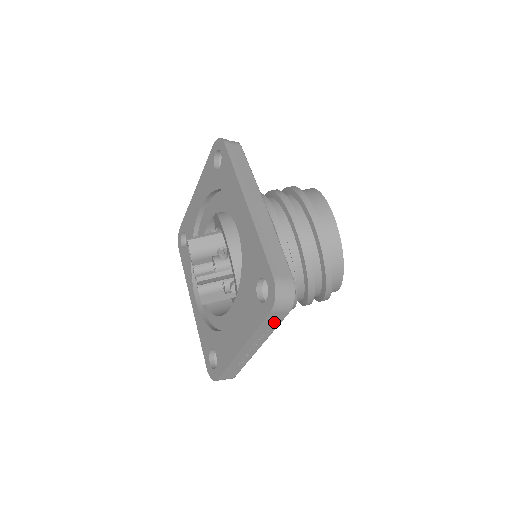
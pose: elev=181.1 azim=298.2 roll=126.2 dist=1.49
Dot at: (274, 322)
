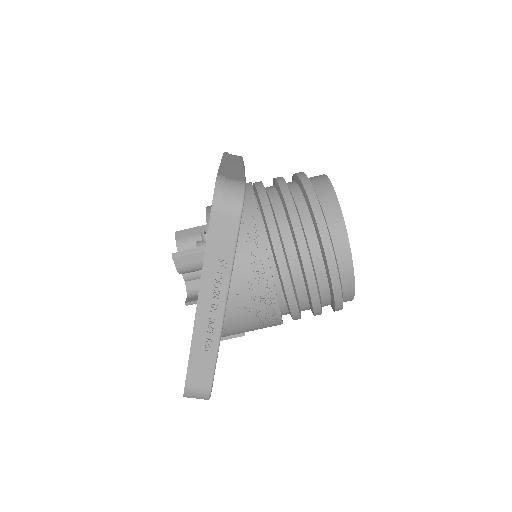
Dot at: (225, 240)
